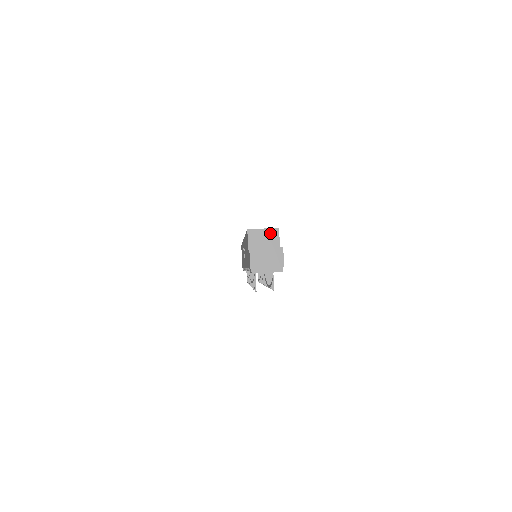
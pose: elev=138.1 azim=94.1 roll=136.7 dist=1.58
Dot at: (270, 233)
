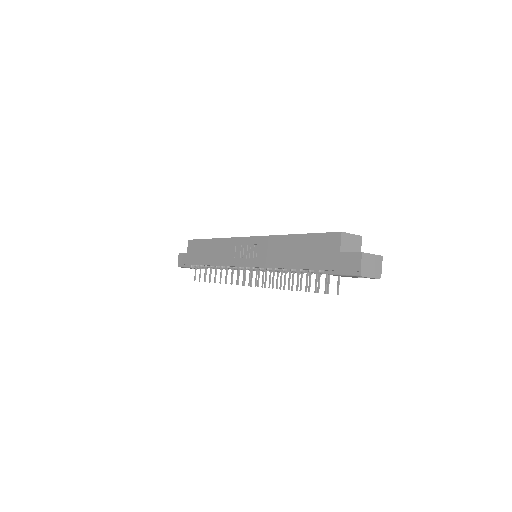
Dot at: (356, 239)
